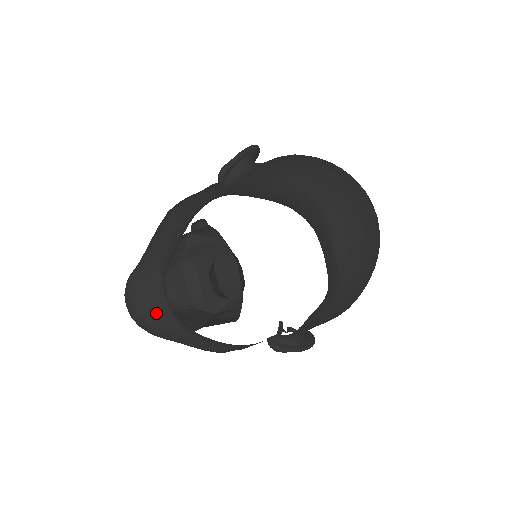
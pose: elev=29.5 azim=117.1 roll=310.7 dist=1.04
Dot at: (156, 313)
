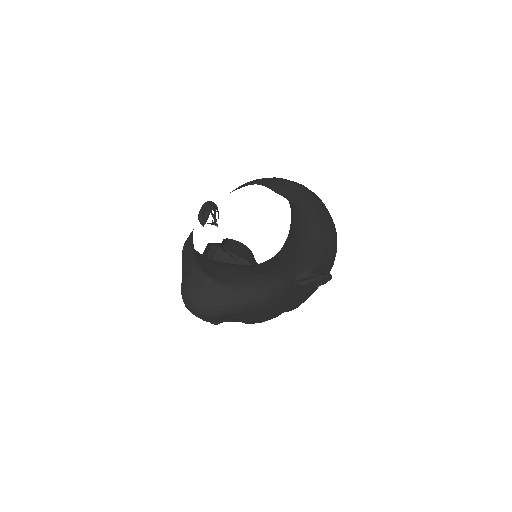
Dot at: (208, 293)
